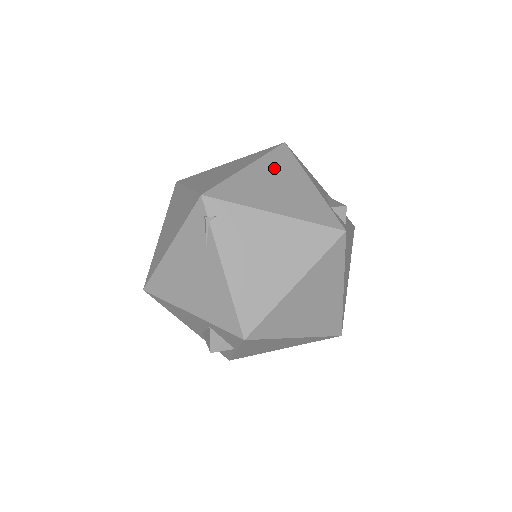
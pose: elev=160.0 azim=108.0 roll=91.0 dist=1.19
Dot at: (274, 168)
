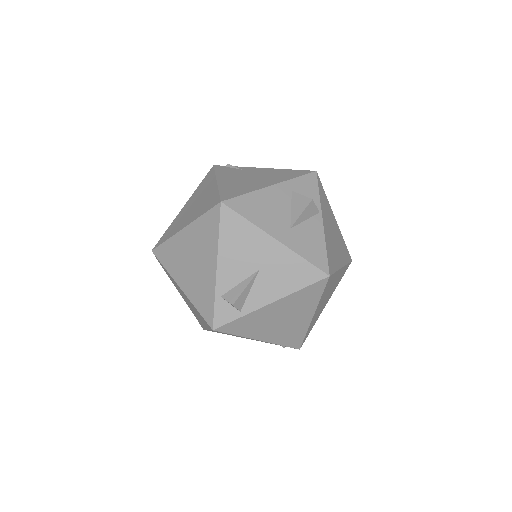
Dot at: occluded
